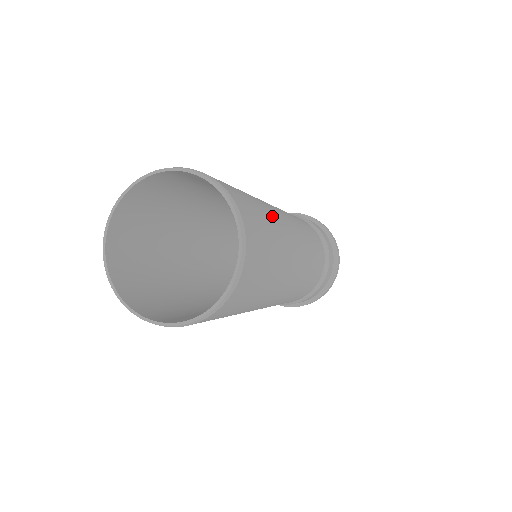
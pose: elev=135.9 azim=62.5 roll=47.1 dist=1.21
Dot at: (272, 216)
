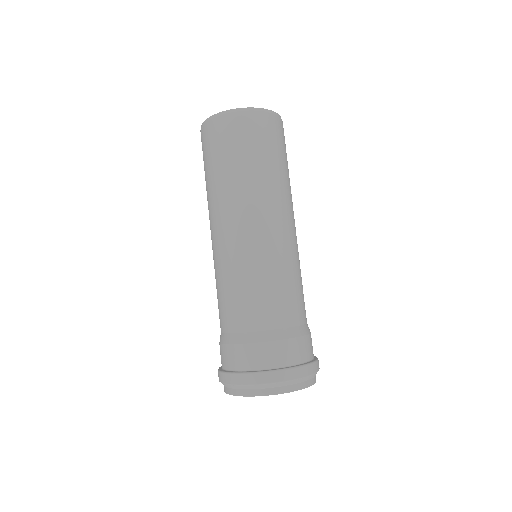
Dot at: occluded
